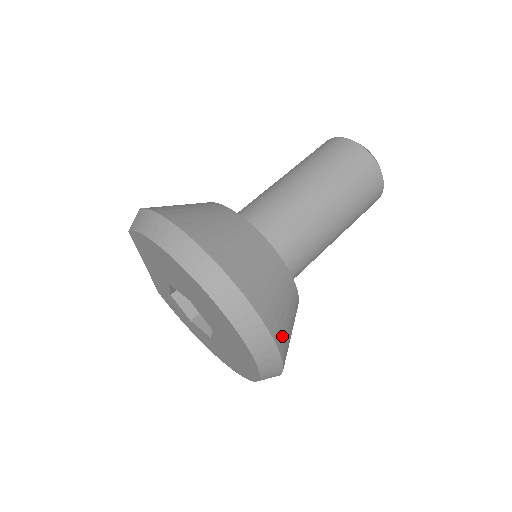
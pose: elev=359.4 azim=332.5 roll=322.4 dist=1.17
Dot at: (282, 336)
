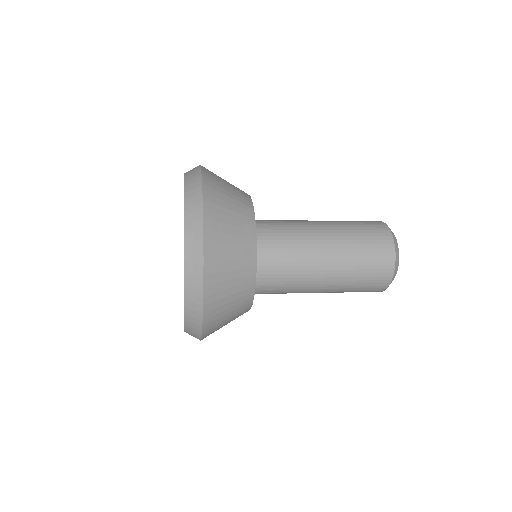
Dot at: (214, 295)
